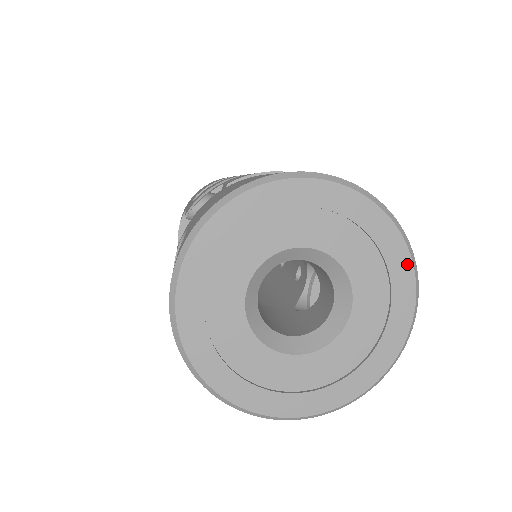
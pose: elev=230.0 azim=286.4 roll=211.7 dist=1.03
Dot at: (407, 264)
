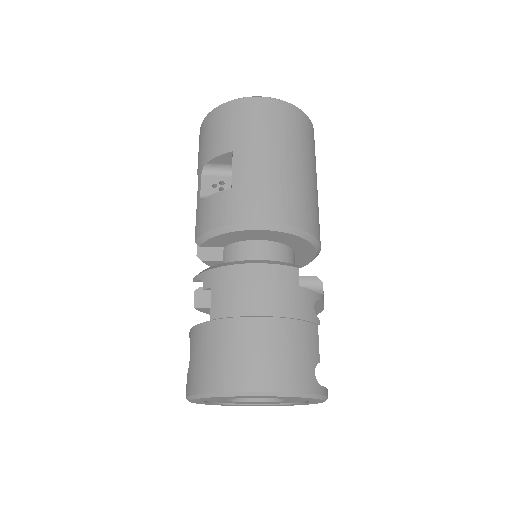
Dot at: occluded
